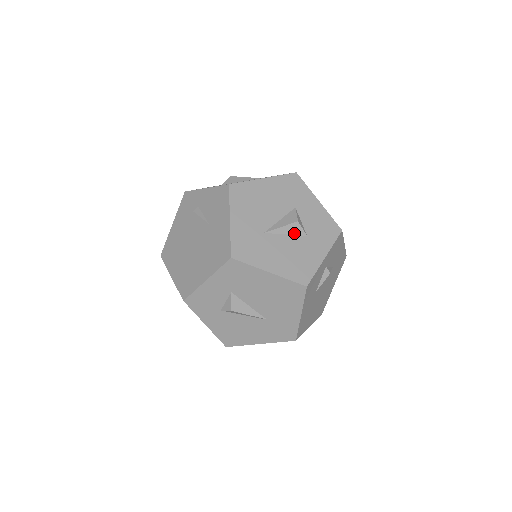
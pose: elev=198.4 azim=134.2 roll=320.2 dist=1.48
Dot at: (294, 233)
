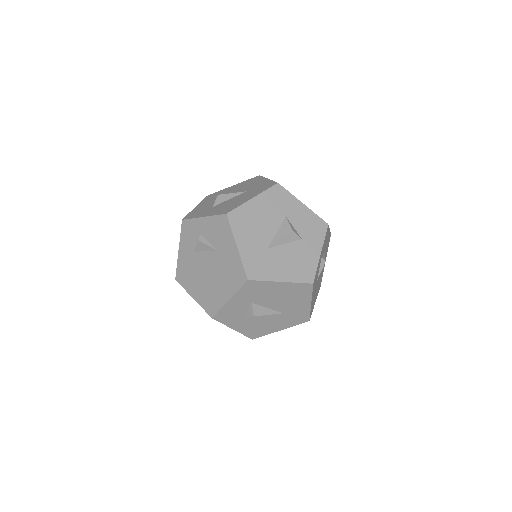
Dot at: (291, 240)
